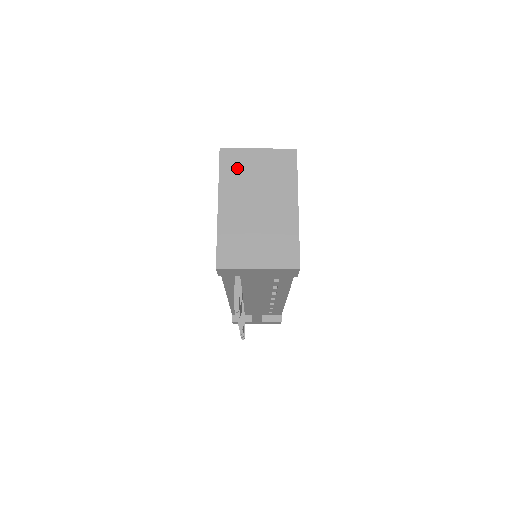
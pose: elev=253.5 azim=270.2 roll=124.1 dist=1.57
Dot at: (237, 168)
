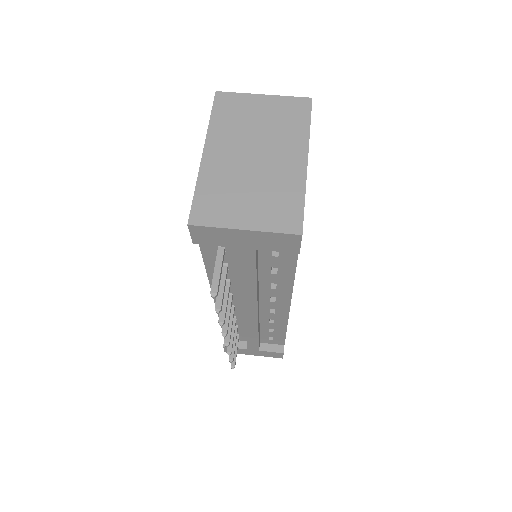
Dot at: (234, 113)
